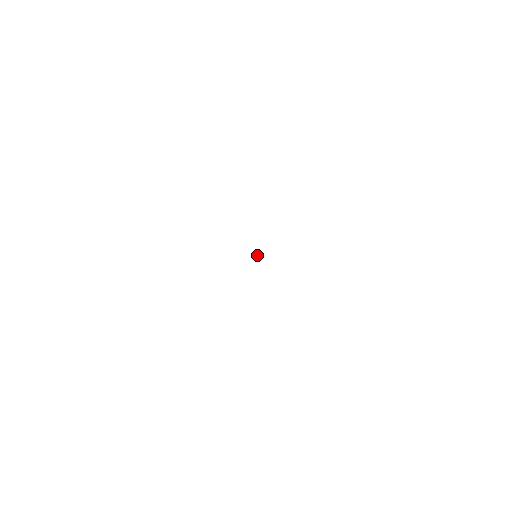
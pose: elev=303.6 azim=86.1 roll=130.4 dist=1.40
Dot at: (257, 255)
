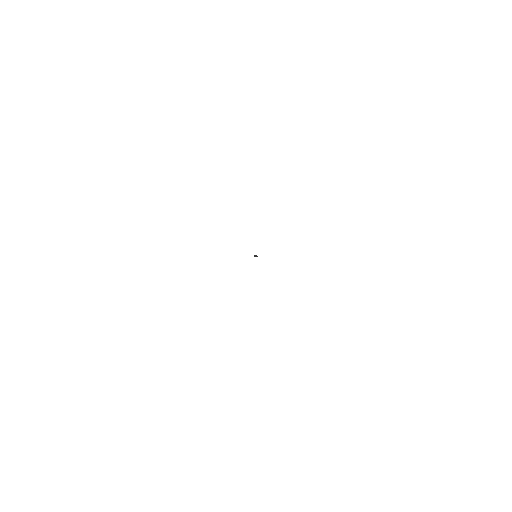
Dot at: (257, 256)
